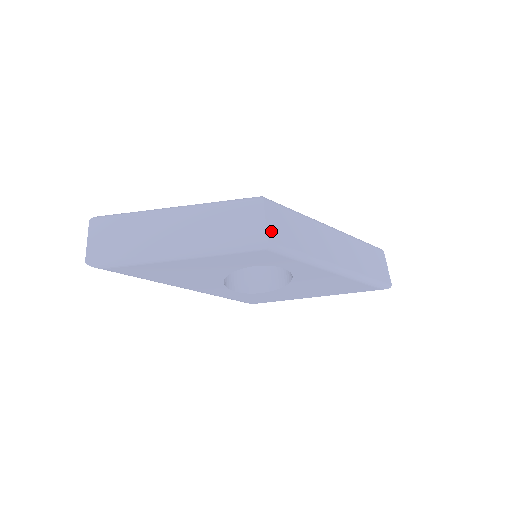
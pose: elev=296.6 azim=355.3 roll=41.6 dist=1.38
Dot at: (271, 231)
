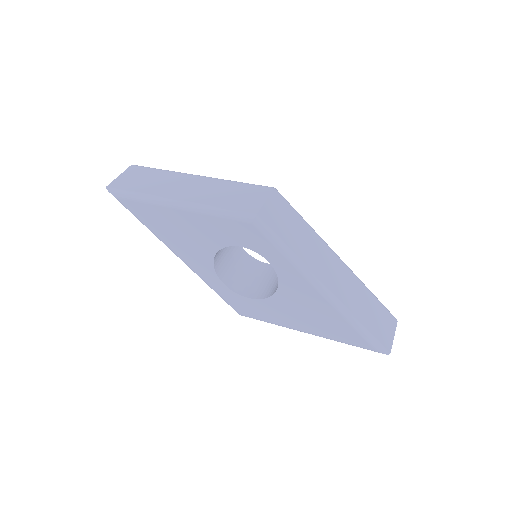
Dot at: (265, 212)
